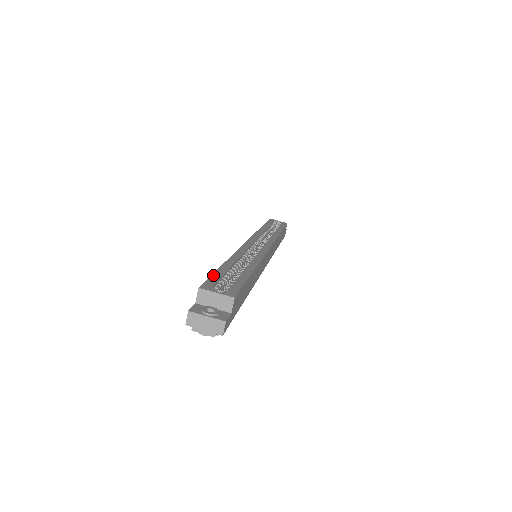
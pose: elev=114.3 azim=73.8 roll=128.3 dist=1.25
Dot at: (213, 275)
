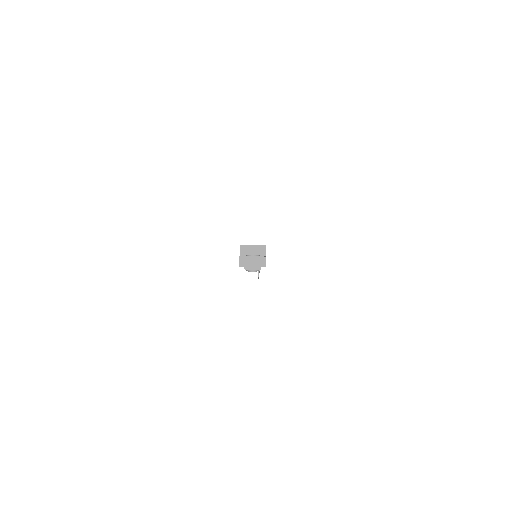
Dot at: occluded
